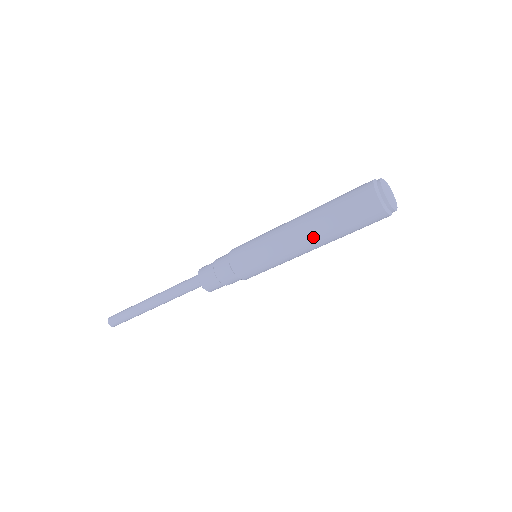
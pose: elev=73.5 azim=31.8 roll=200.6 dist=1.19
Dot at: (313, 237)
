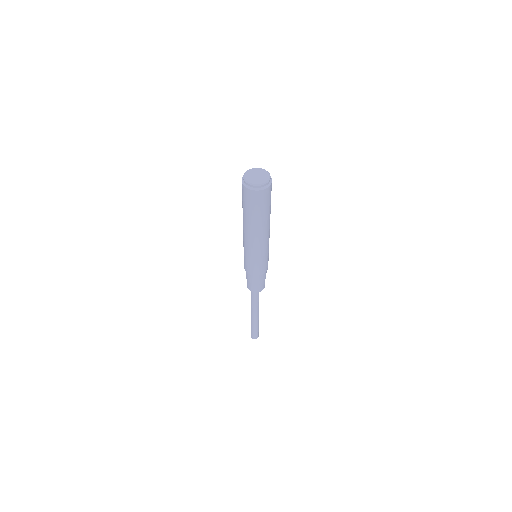
Dot at: (257, 231)
